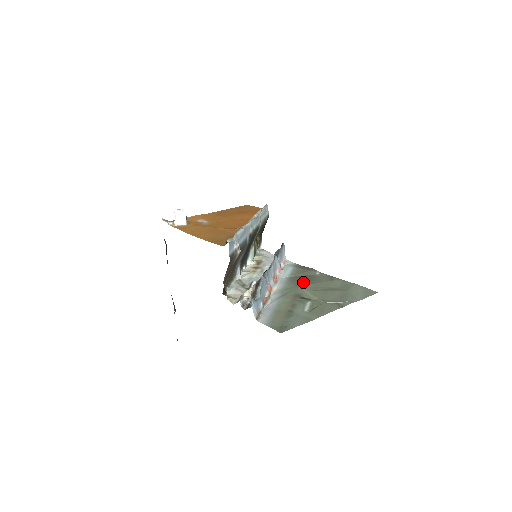
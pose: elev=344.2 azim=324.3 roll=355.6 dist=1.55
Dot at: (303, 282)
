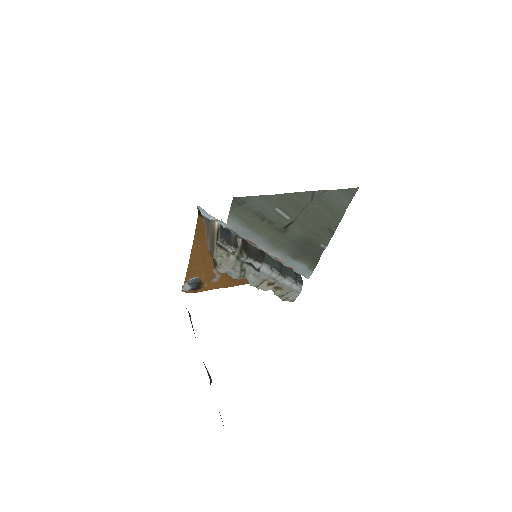
Dot at: (300, 243)
